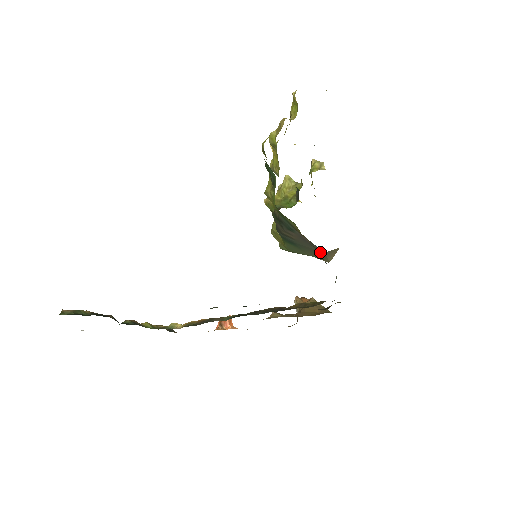
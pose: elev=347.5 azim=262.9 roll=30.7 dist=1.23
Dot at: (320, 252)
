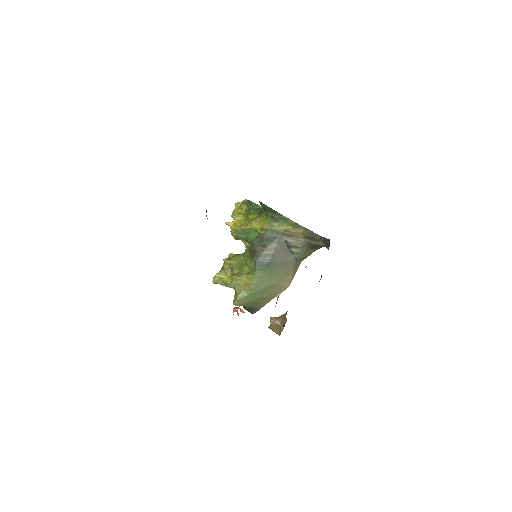
Dot at: (291, 264)
